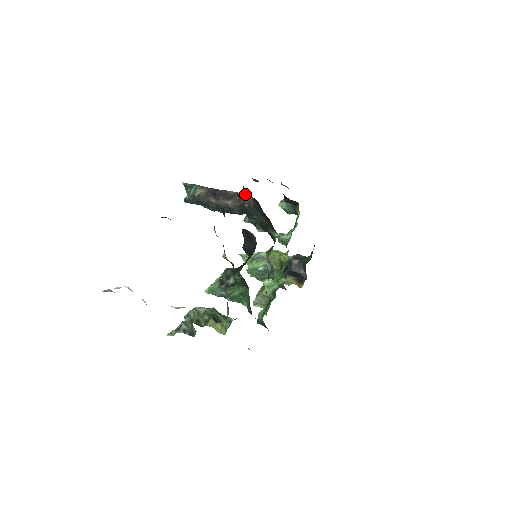
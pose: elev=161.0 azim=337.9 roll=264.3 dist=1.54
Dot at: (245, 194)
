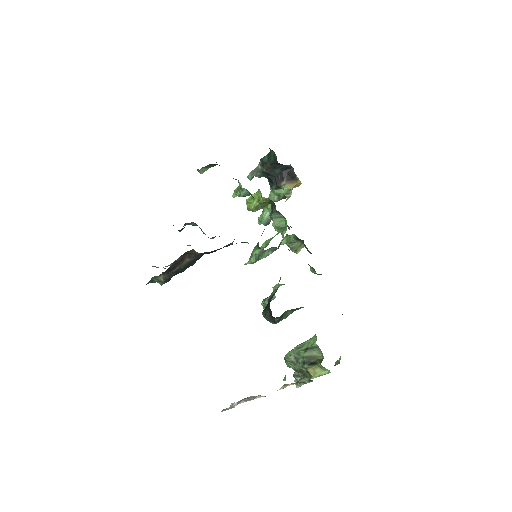
Dot at: (187, 251)
